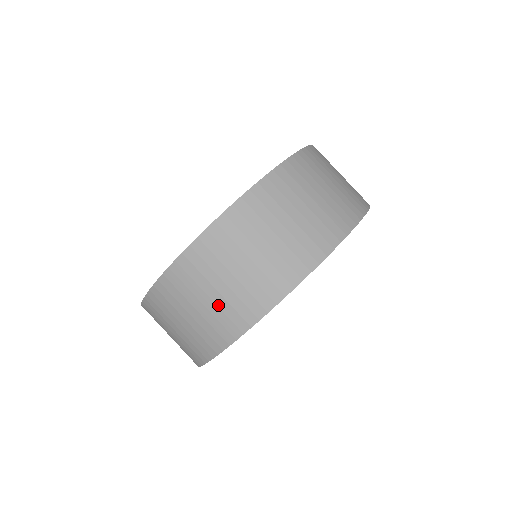
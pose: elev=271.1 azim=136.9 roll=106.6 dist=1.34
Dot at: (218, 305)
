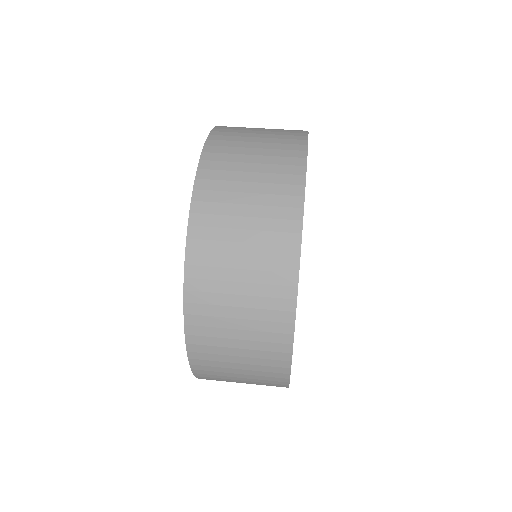
Dot at: (260, 204)
